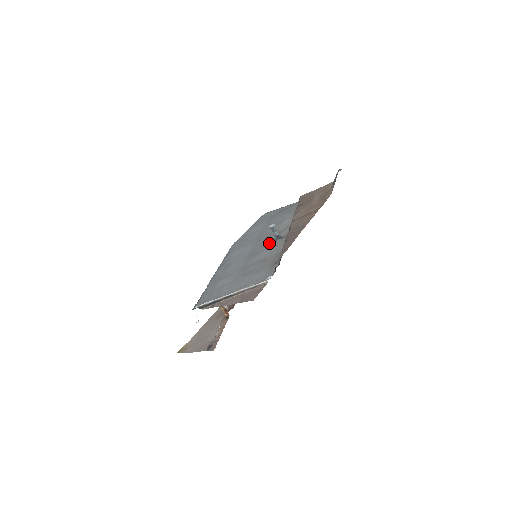
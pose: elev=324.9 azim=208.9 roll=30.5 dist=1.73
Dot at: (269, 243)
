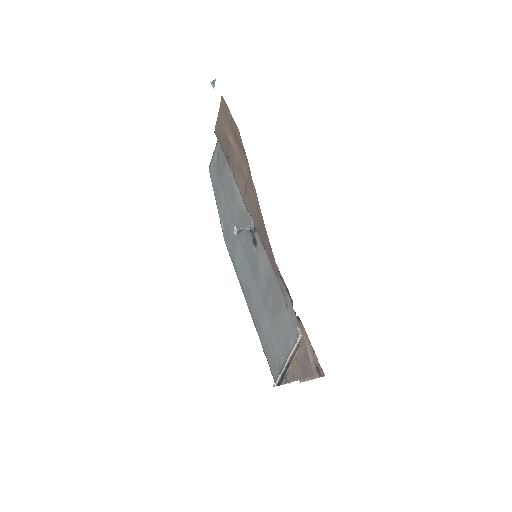
Dot at: (252, 244)
